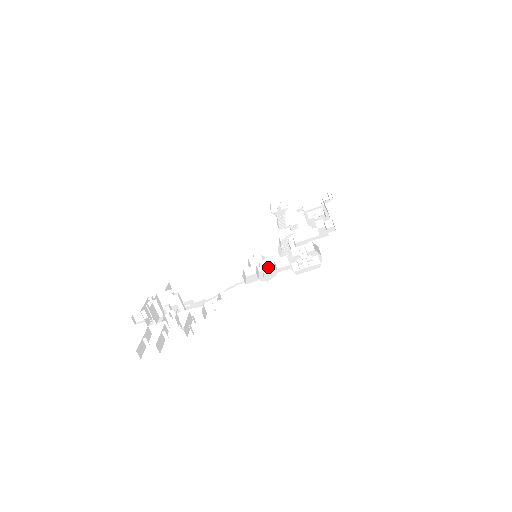
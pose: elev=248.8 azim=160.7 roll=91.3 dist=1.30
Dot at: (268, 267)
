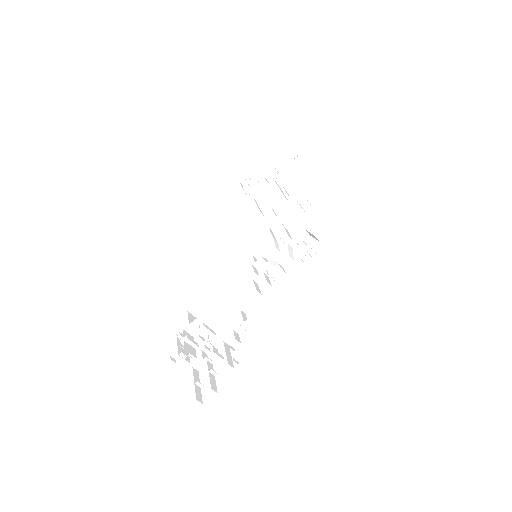
Dot at: (274, 268)
